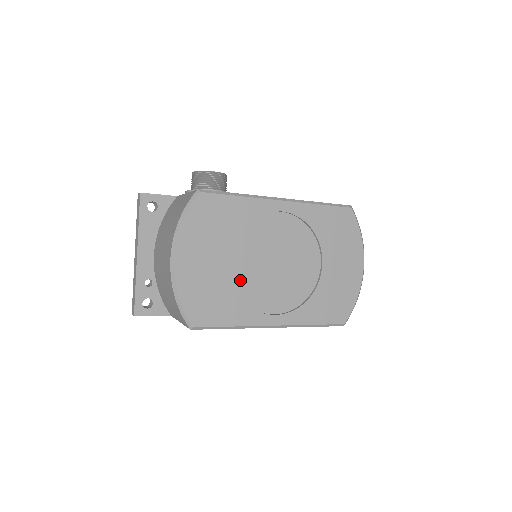
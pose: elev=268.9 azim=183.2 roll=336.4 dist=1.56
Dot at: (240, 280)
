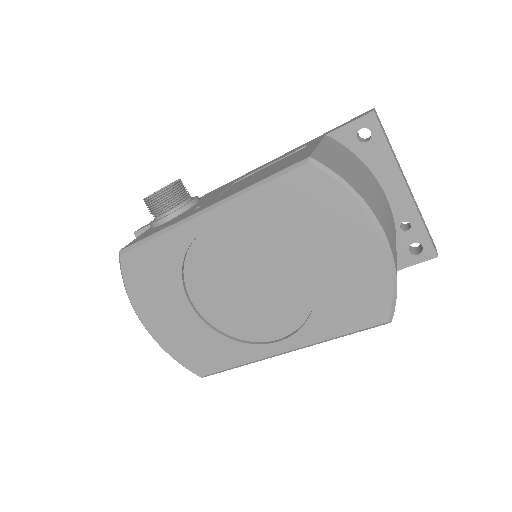
Dot at: (218, 318)
